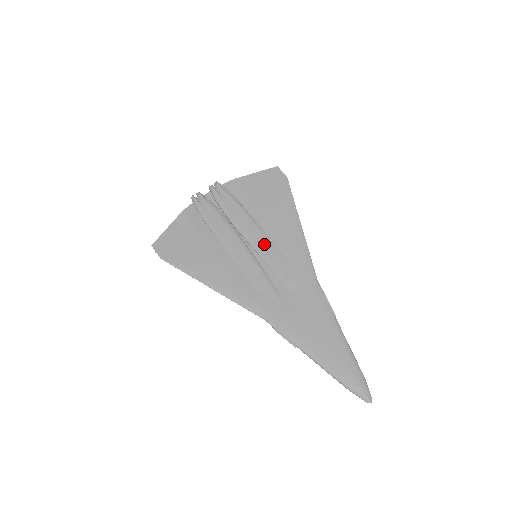
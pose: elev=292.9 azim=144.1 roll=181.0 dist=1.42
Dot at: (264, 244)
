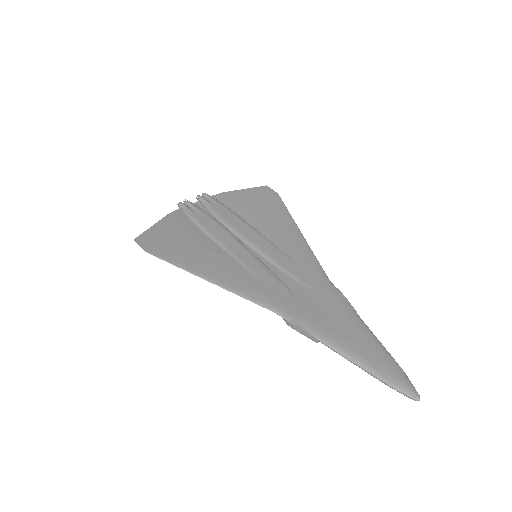
Dot at: (264, 244)
